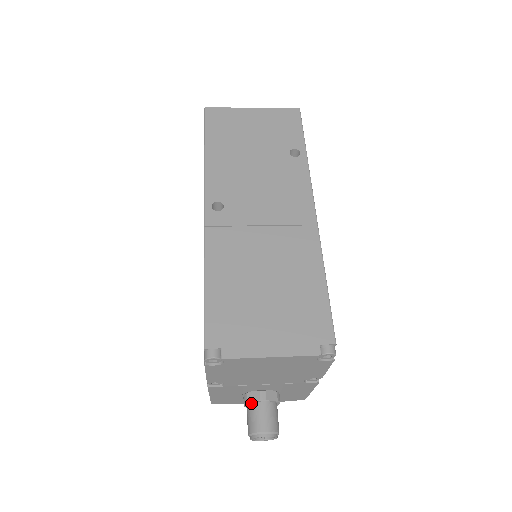
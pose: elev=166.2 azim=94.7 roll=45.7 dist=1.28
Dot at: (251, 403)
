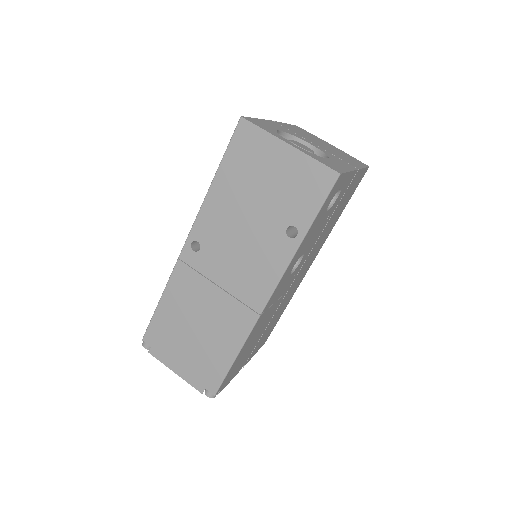
Dot at: occluded
